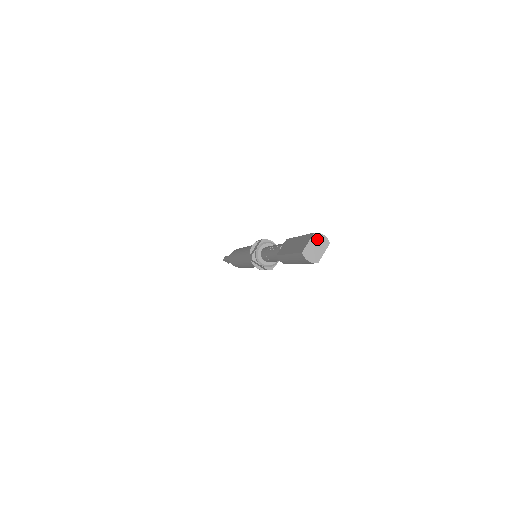
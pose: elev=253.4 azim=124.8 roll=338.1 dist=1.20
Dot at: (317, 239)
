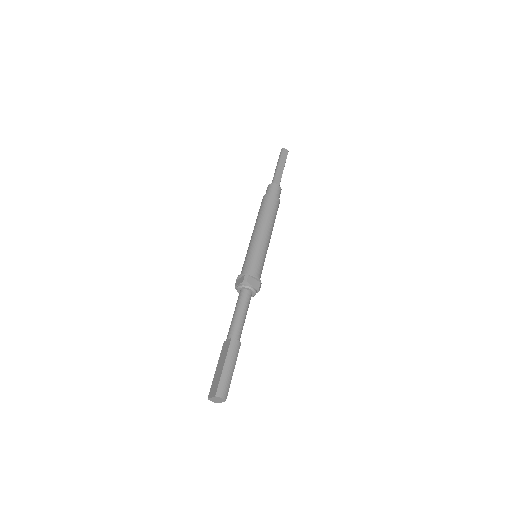
Dot at: (217, 398)
